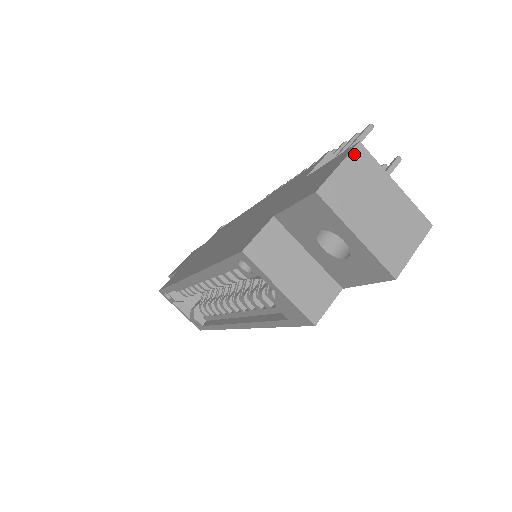
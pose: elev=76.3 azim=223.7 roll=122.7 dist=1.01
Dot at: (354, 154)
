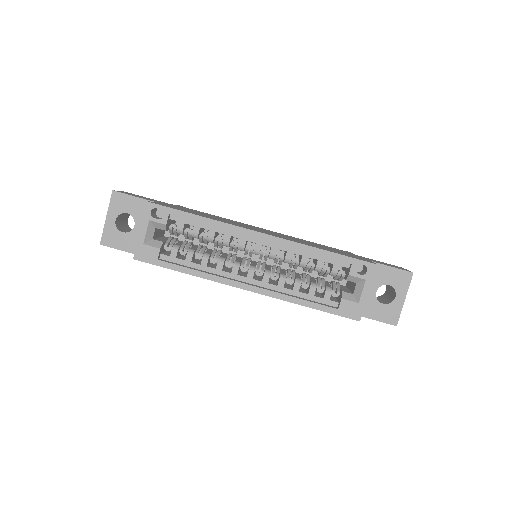
Dot at: occluded
